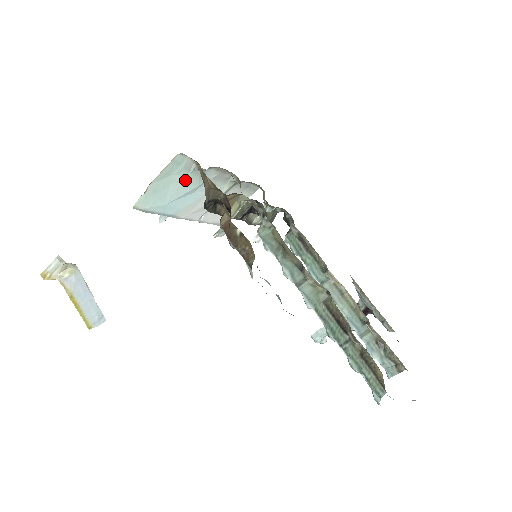
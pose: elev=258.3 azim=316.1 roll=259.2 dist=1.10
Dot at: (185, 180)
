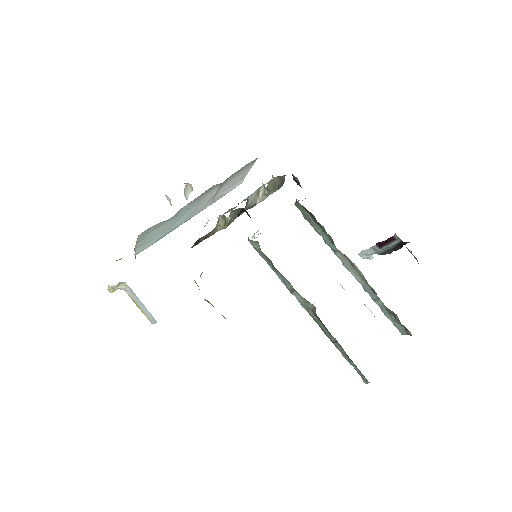
Dot at: (165, 224)
